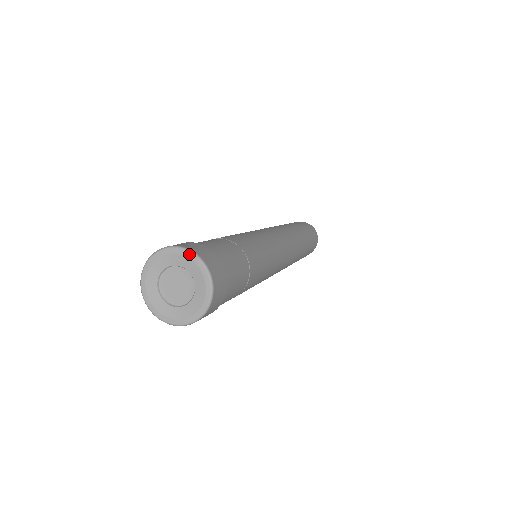
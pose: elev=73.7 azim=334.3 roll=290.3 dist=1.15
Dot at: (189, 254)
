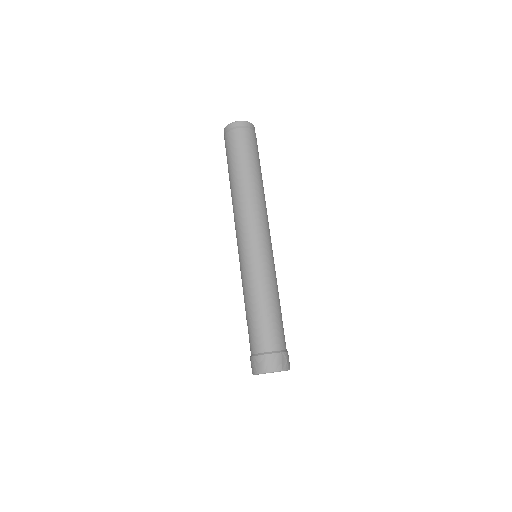
Dot at: occluded
